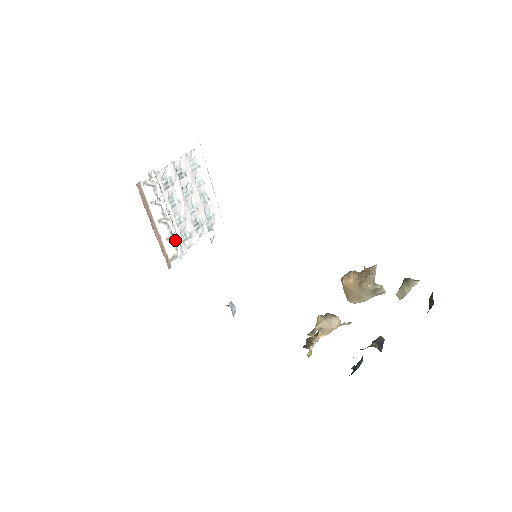
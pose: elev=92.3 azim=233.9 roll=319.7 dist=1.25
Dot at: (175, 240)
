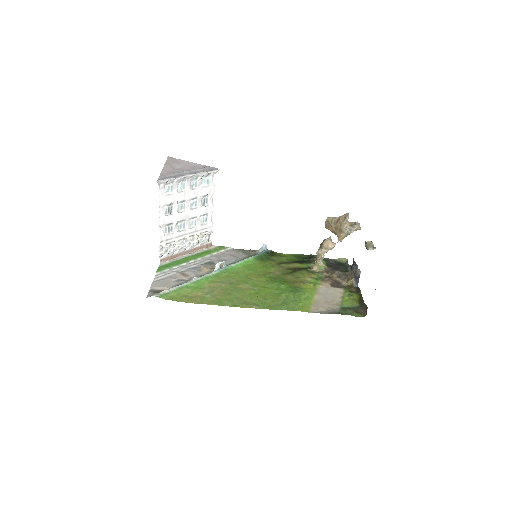
Dot at: (202, 238)
